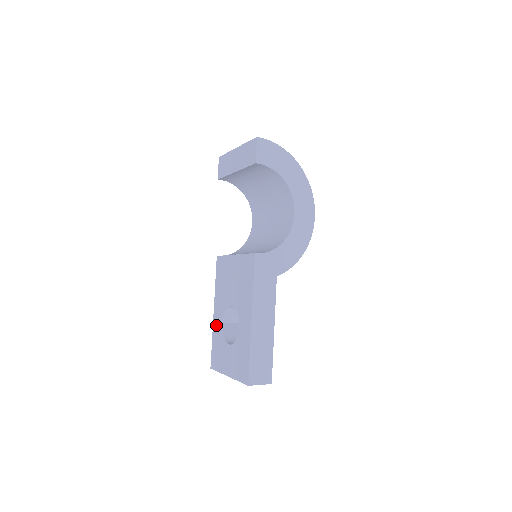
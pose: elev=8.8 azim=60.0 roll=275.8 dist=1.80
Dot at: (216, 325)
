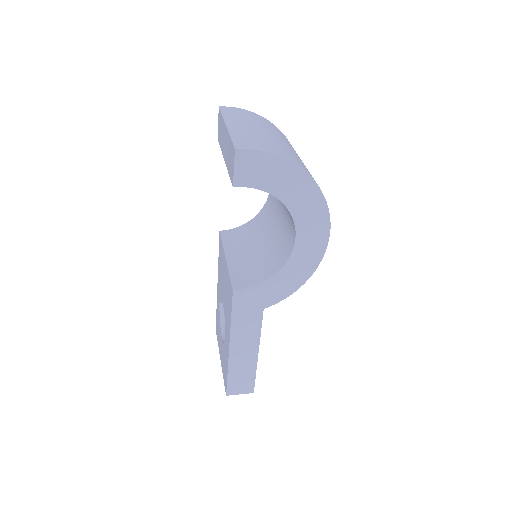
Dot at: (218, 301)
